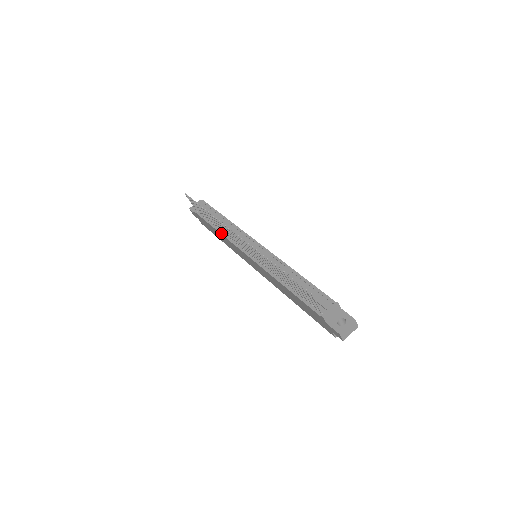
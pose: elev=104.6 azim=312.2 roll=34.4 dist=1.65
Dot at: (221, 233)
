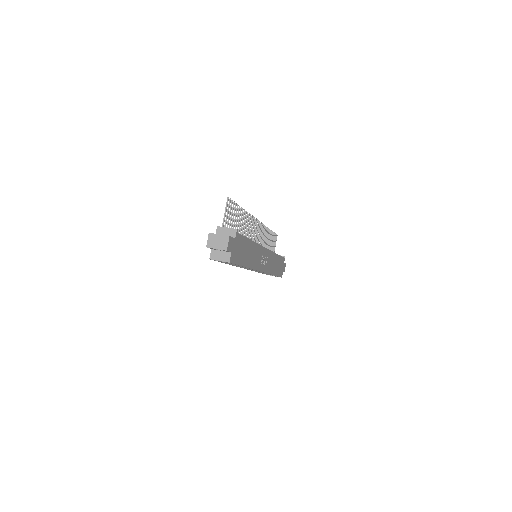
Dot at: occluded
